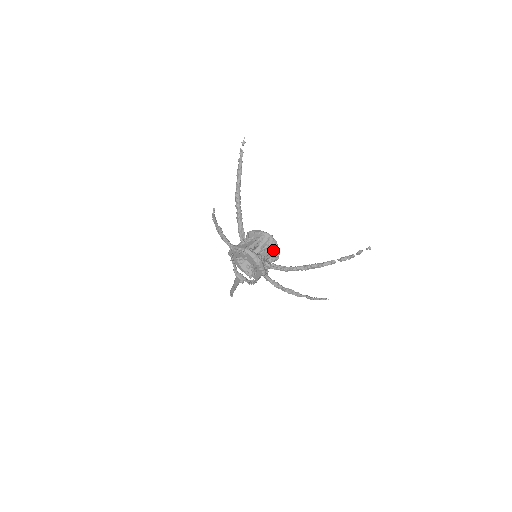
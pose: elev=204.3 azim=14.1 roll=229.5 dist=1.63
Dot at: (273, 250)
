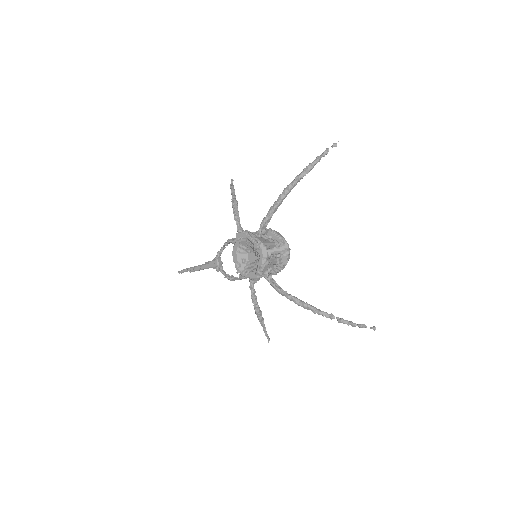
Dot at: (281, 263)
